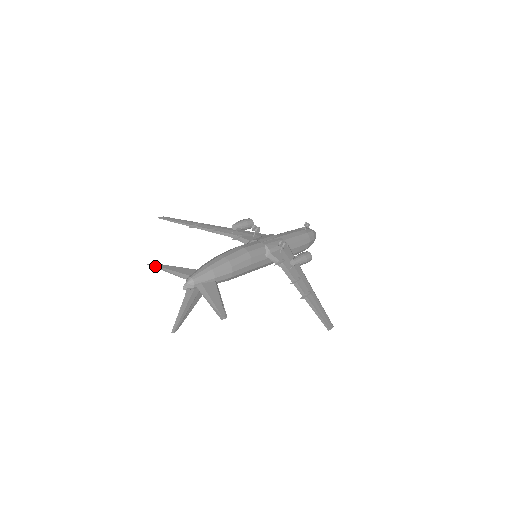
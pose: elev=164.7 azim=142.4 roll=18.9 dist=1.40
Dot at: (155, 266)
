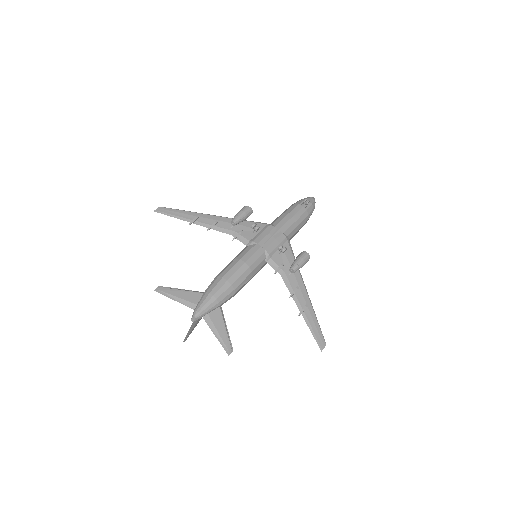
Dot at: (162, 292)
